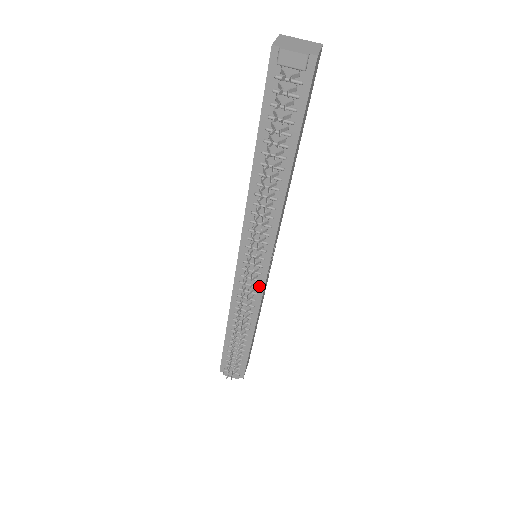
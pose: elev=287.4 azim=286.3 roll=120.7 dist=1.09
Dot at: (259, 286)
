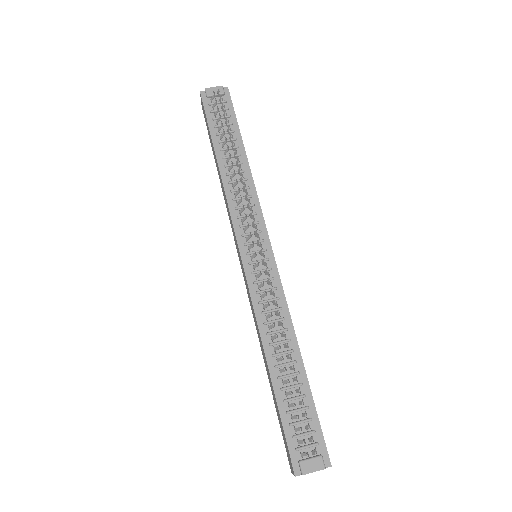
Dot at: (274, 277)
